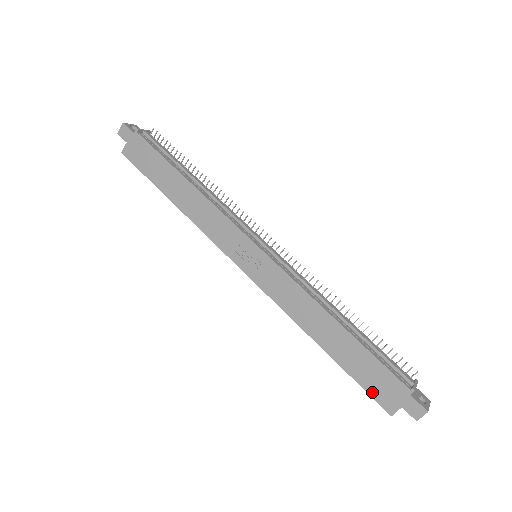
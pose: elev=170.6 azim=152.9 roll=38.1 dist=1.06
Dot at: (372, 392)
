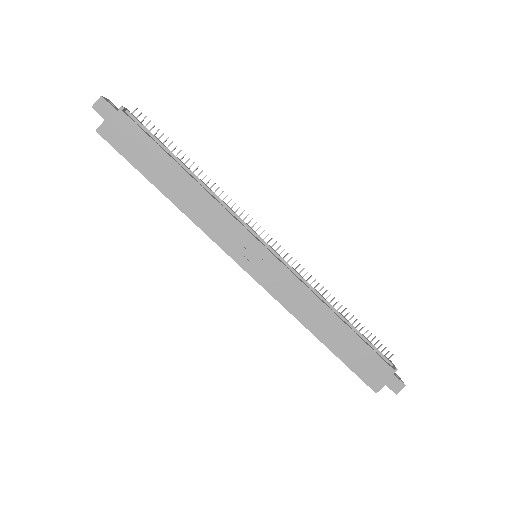
Dot at: (362, 375)
